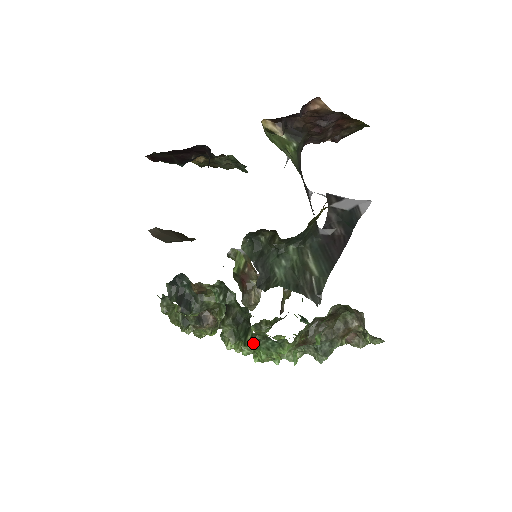
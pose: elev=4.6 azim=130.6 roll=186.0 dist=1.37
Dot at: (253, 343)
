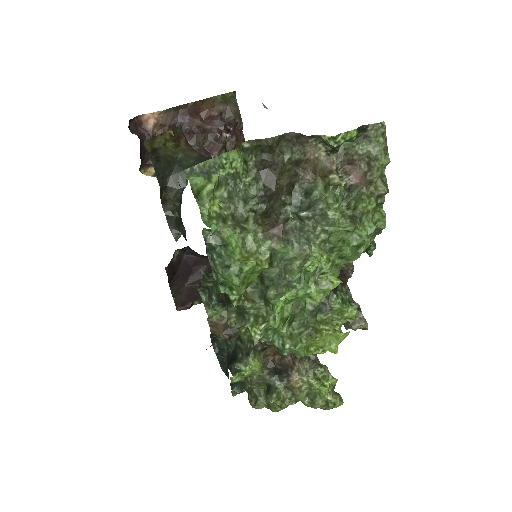
Dot at: (218, 283)
